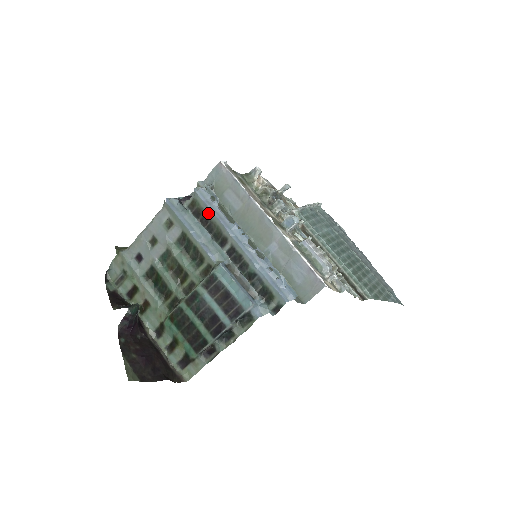
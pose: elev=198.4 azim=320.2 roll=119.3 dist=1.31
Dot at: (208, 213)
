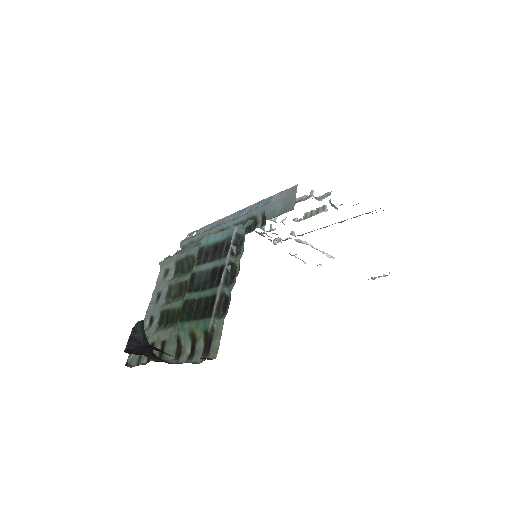
Dot at: (192, 241)
